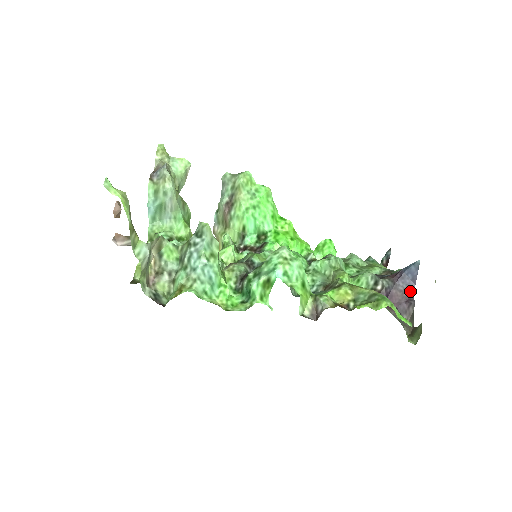
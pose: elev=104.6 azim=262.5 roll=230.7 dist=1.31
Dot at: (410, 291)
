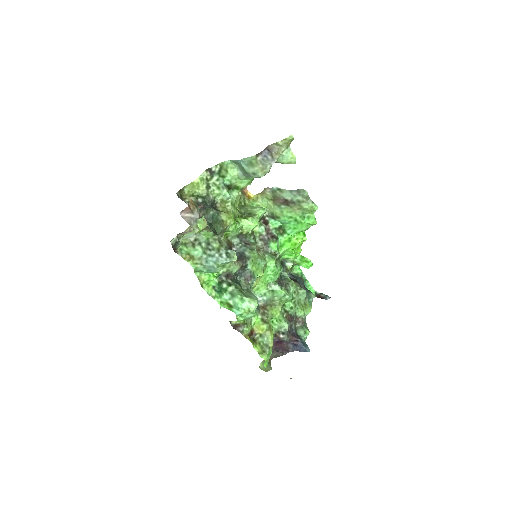
Dot at: (290, 350)
